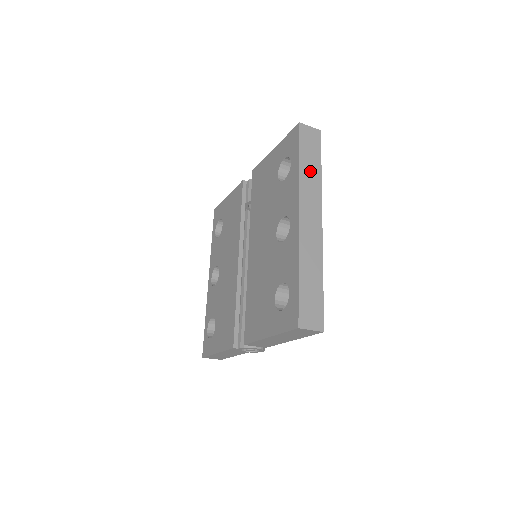
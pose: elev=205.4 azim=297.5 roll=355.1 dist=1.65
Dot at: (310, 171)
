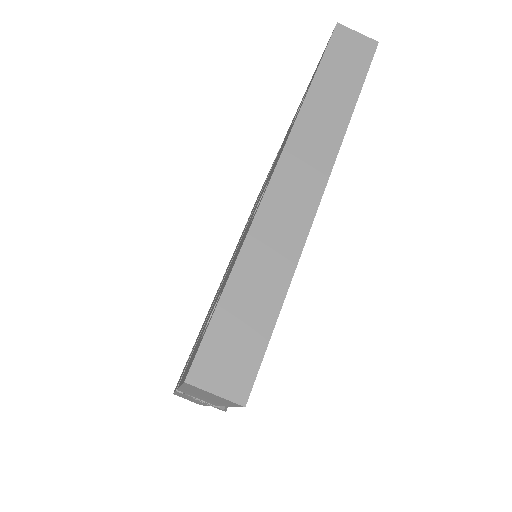
Dot at: (330, 101)
